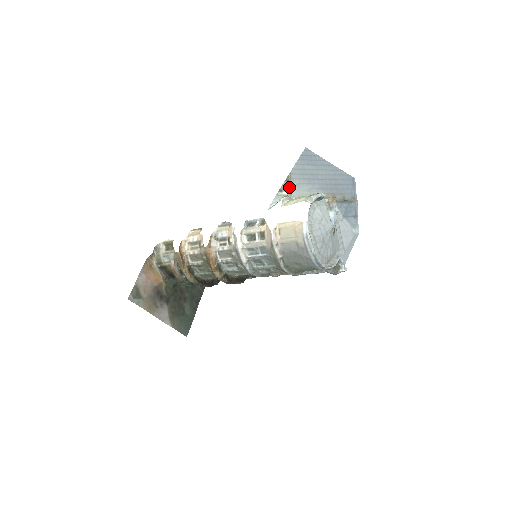
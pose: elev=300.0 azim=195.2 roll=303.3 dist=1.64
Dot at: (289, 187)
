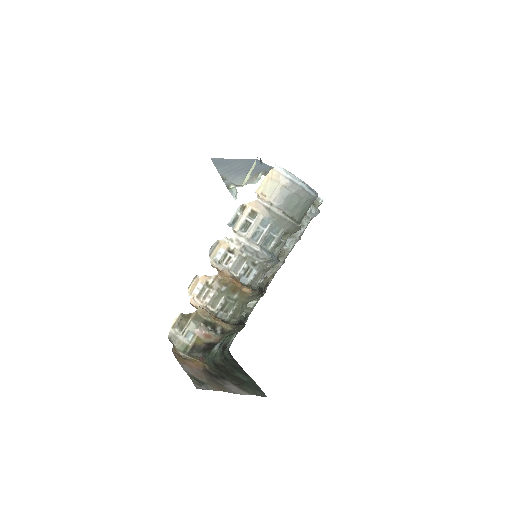
Dot at: (230, 183)
